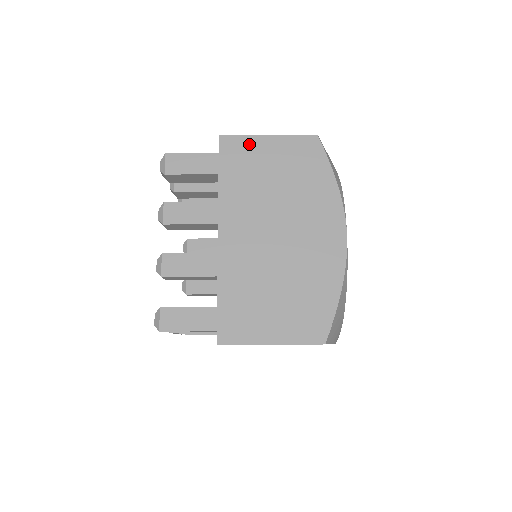
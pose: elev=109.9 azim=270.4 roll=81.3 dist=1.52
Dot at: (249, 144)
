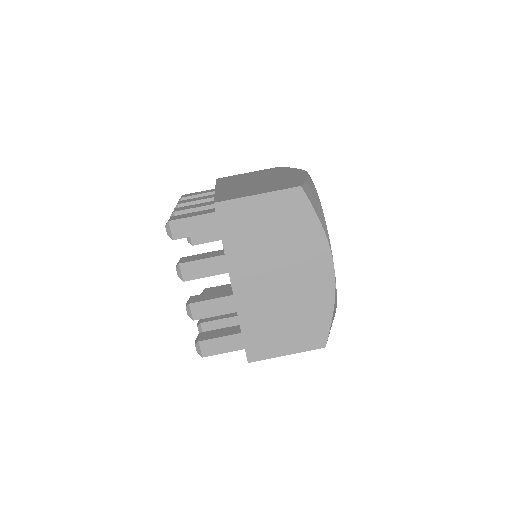
Dot at: (242, 206)
